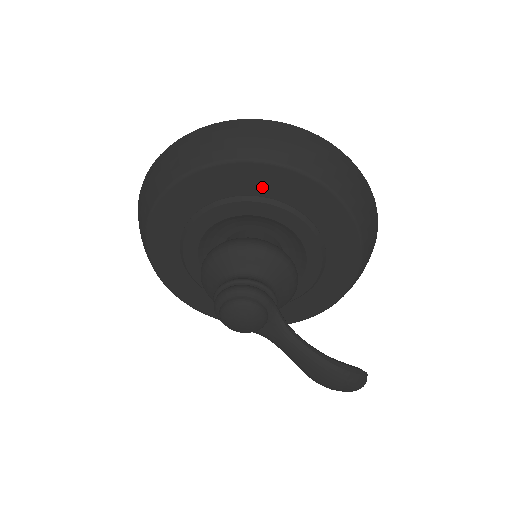
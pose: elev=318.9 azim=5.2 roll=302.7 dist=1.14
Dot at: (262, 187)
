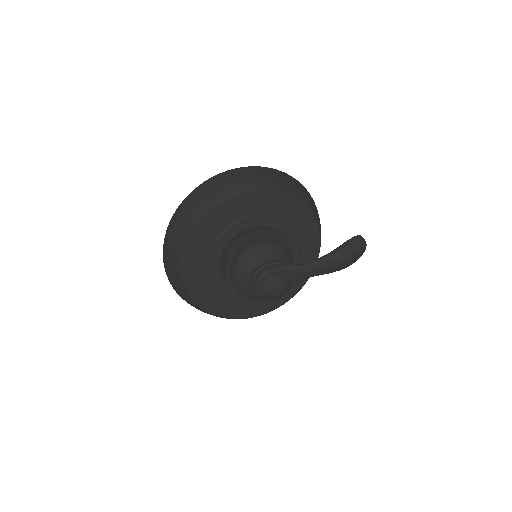
Dot at: (212, 232)
